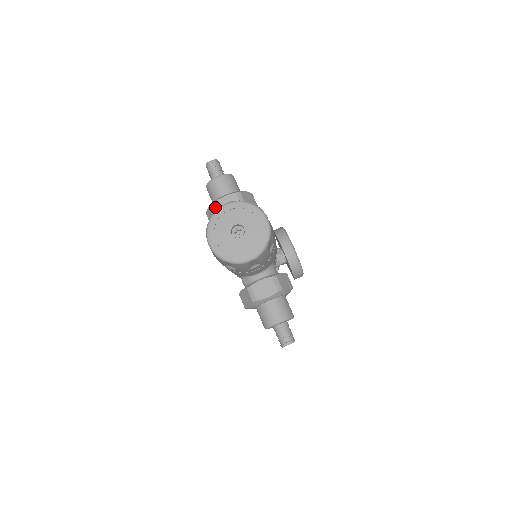
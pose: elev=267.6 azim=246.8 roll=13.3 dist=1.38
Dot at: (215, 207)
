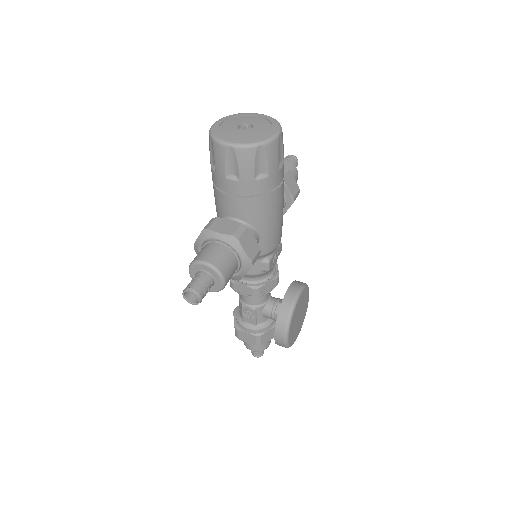
Dot at: occluded
